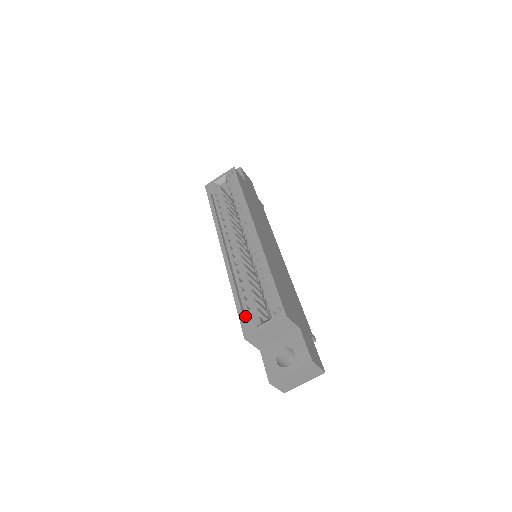
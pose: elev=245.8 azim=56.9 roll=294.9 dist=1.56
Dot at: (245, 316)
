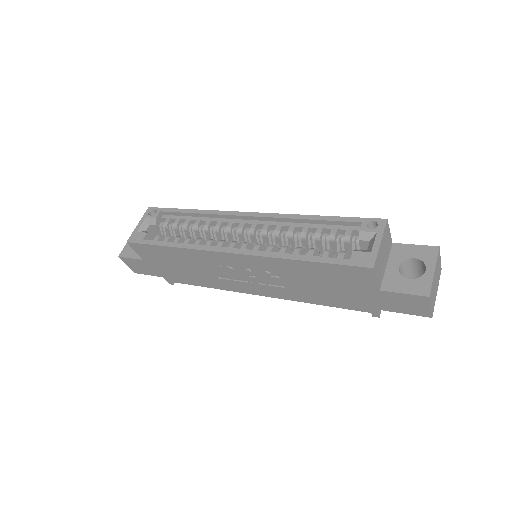
Dot at: (341, 263)
